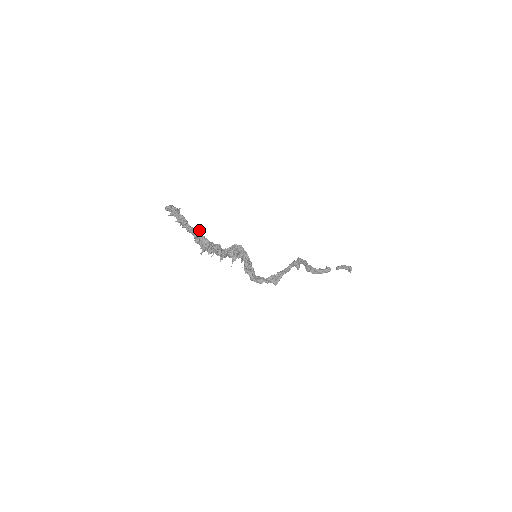
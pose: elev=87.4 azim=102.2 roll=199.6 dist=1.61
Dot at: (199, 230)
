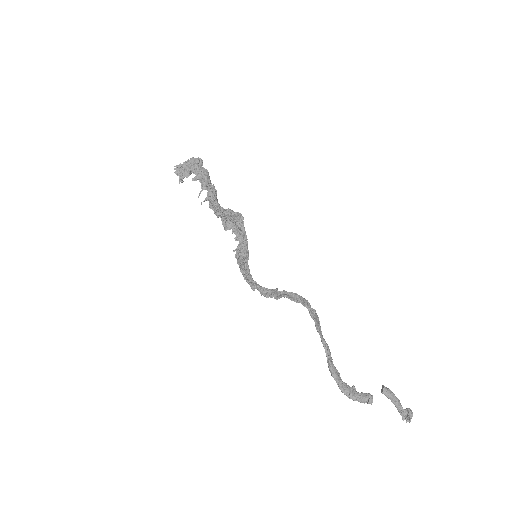
Dot at: (202, 161)
